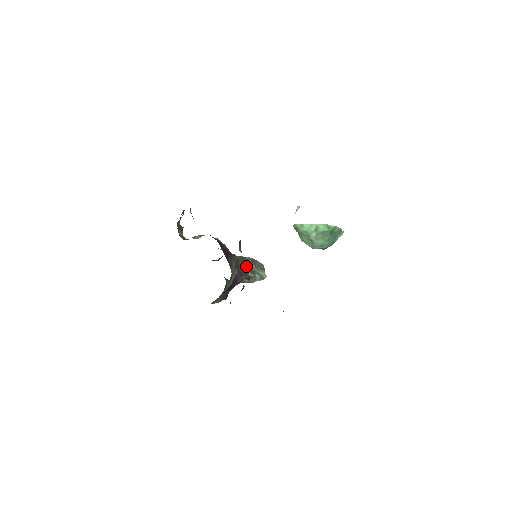
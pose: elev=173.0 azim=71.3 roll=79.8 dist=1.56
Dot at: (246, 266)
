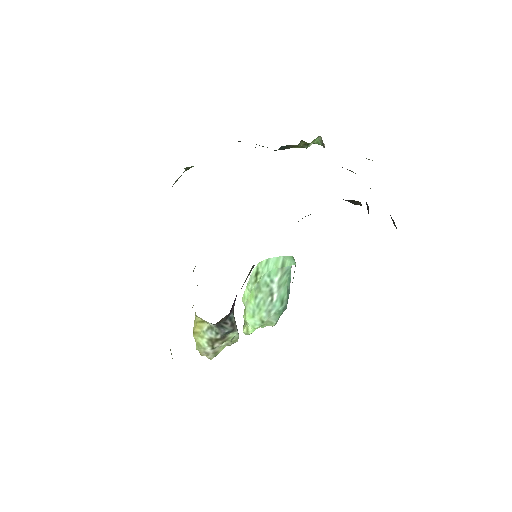
Dot at: occluded
